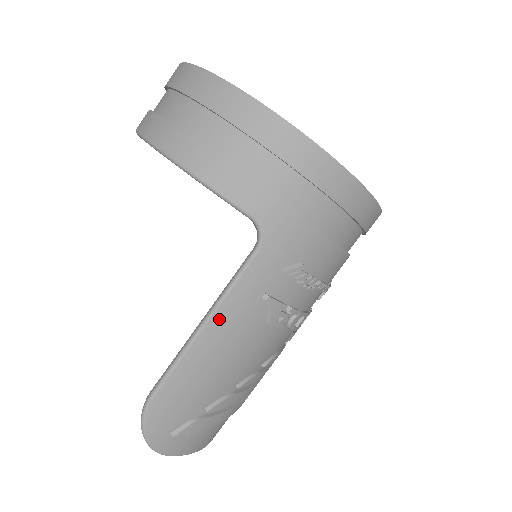
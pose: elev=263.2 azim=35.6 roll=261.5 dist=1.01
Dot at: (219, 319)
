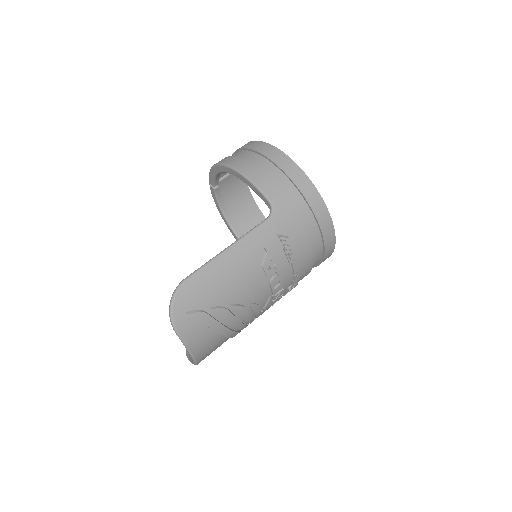
Dot at: (238, 248)
